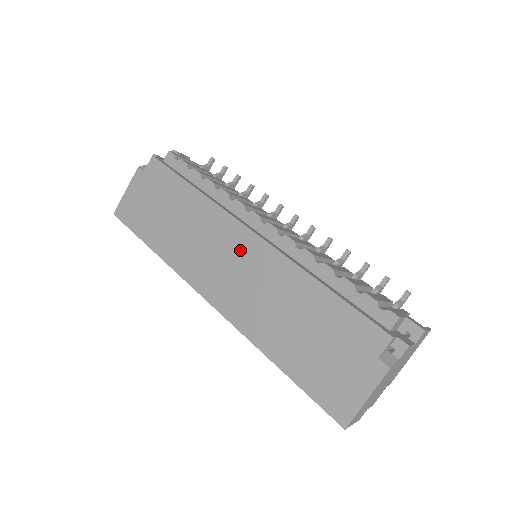
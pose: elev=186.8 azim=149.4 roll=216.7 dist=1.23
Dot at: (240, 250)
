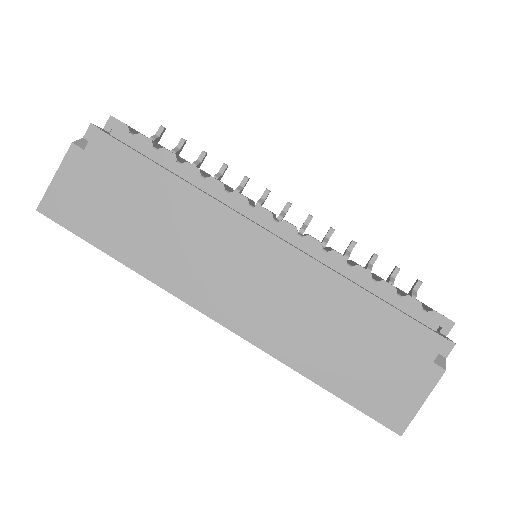
Dot at: (256, 256)
